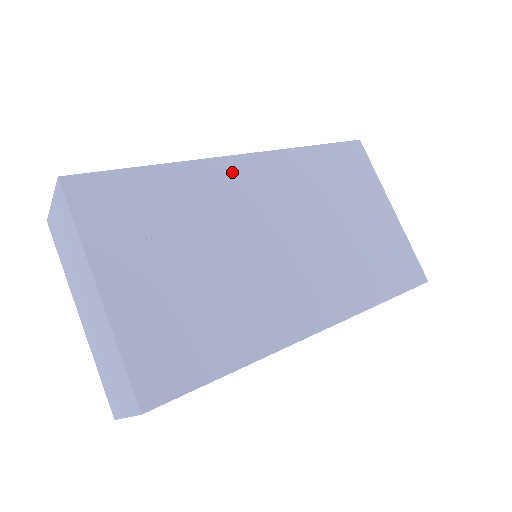
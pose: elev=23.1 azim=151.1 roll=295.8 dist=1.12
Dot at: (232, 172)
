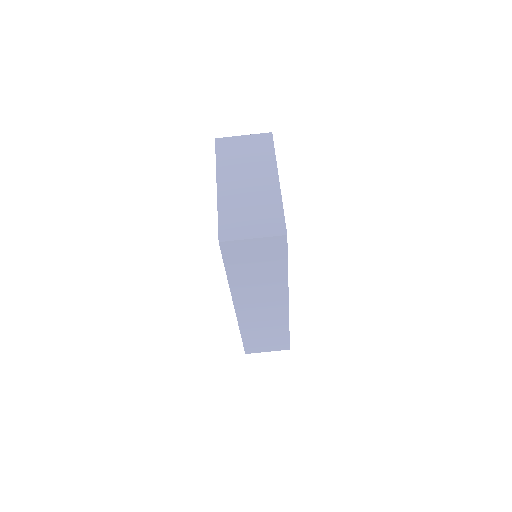
Dot at: occluded
